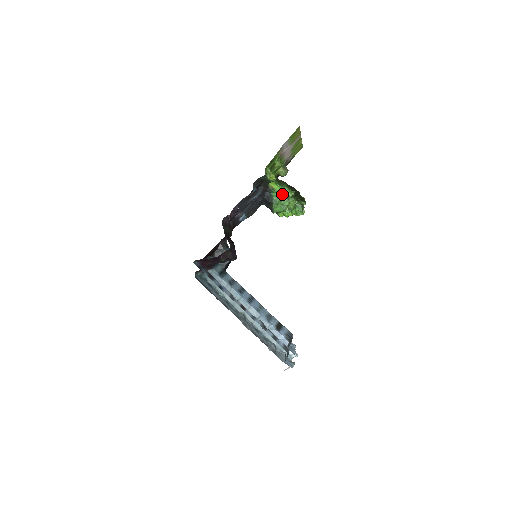
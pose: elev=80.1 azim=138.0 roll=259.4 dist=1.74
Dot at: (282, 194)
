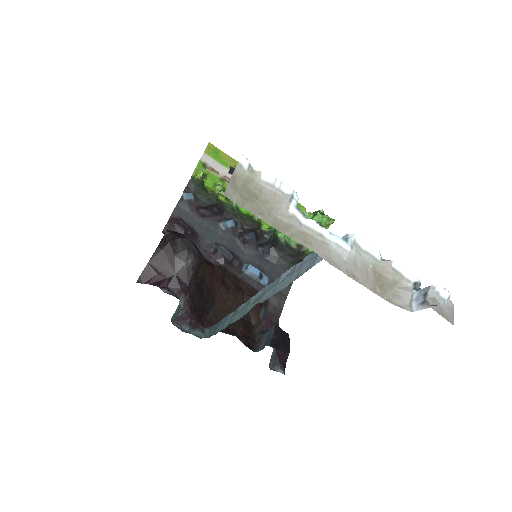
Dot at: occluded
